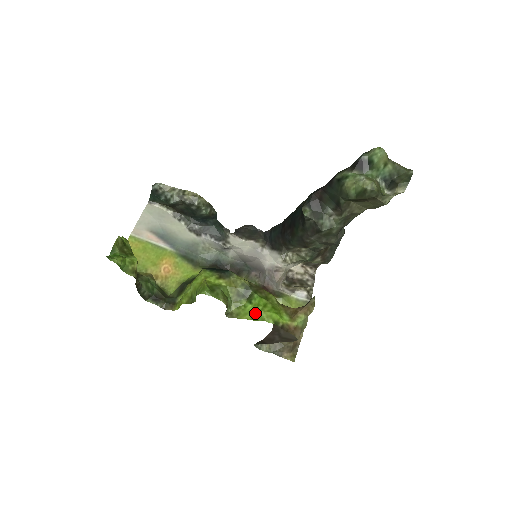
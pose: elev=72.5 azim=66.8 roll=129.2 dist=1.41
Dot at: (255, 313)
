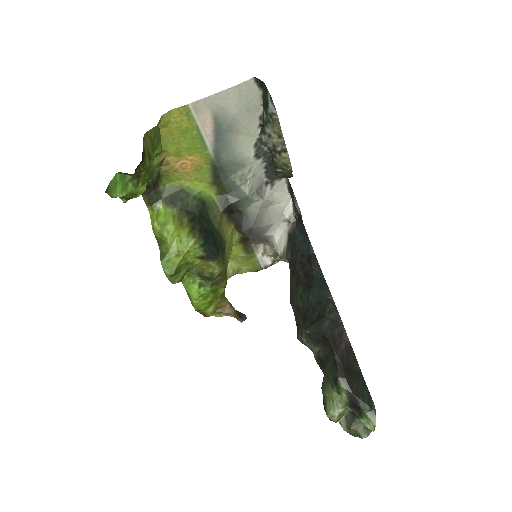
Dot at: (192, 297)
